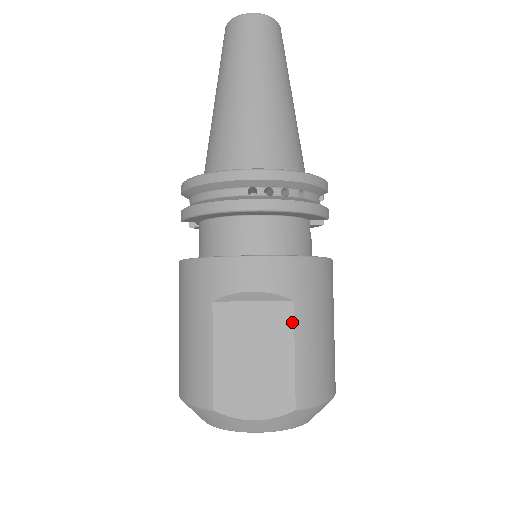
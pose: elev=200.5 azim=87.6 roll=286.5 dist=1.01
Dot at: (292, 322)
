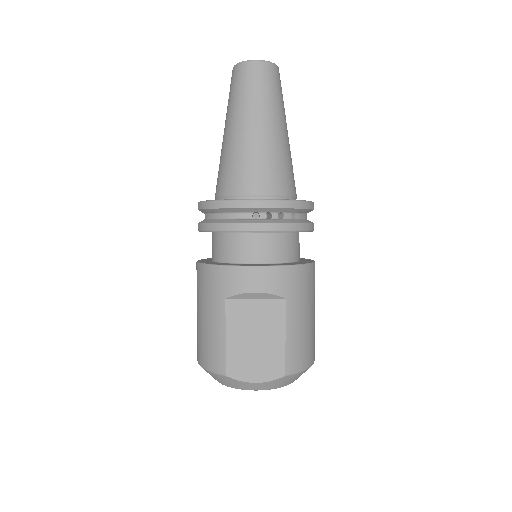
Dot at: (284, 314)
